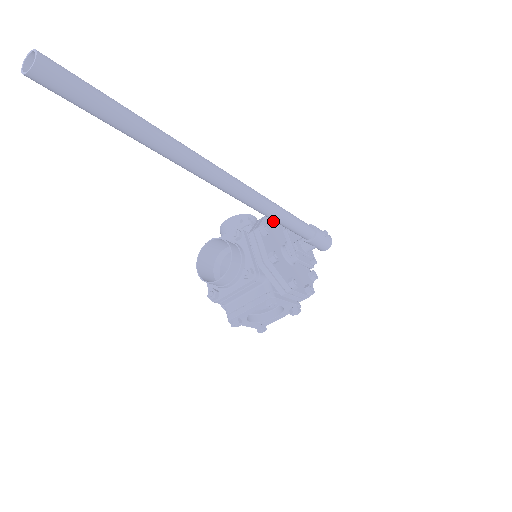
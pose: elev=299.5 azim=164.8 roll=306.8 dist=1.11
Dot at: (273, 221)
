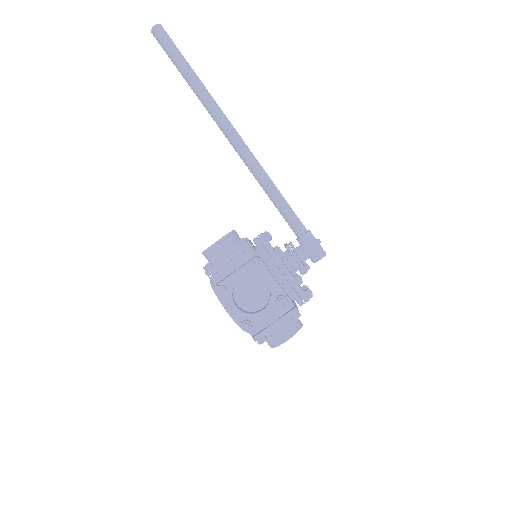
Dot at: occluded
